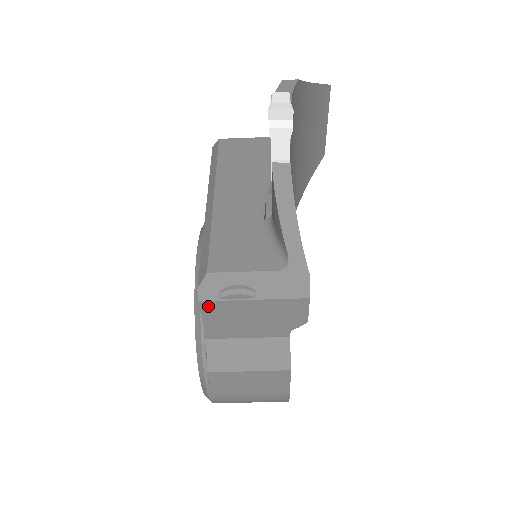
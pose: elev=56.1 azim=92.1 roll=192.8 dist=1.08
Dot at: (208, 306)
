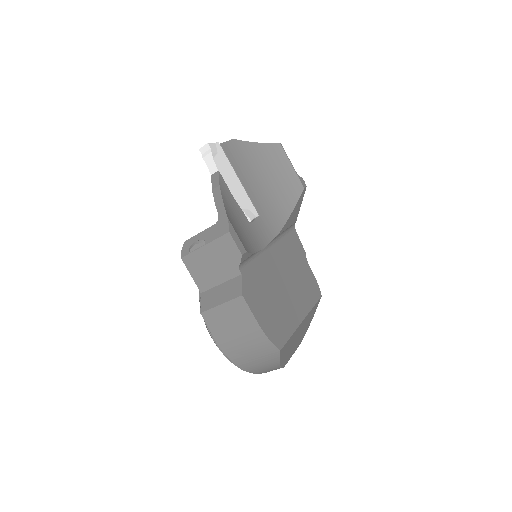
Dot at: (187, 261)
